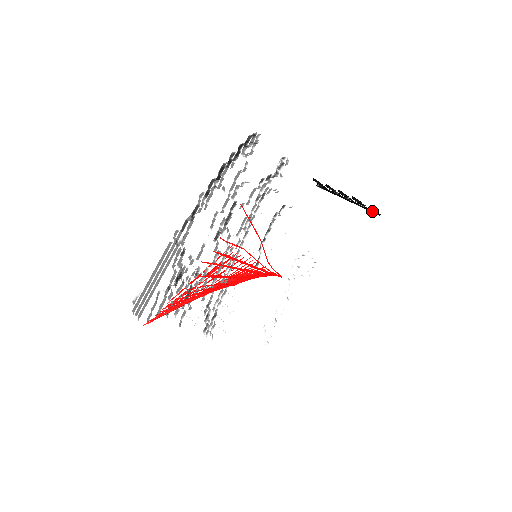
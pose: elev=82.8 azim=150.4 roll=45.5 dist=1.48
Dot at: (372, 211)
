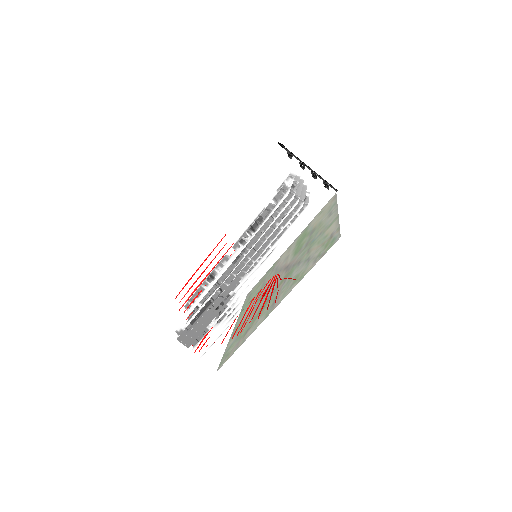
Dot at: (331, 186)
